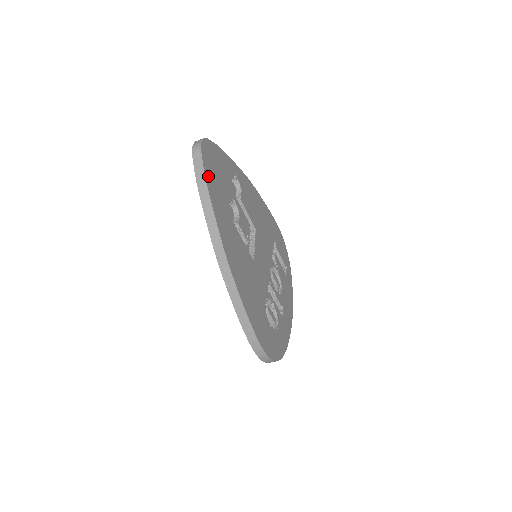
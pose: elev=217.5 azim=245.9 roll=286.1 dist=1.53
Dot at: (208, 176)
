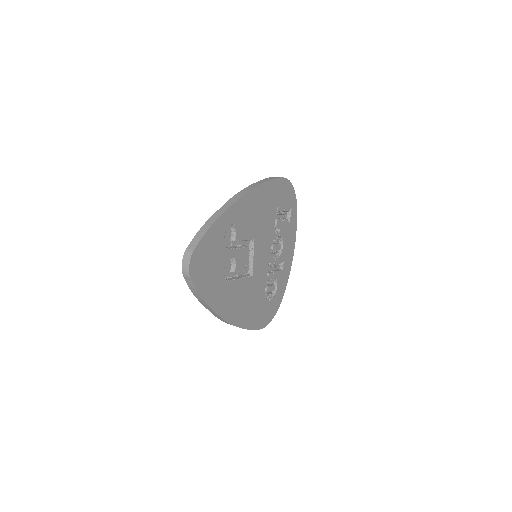
Dot at: (201, 288)
